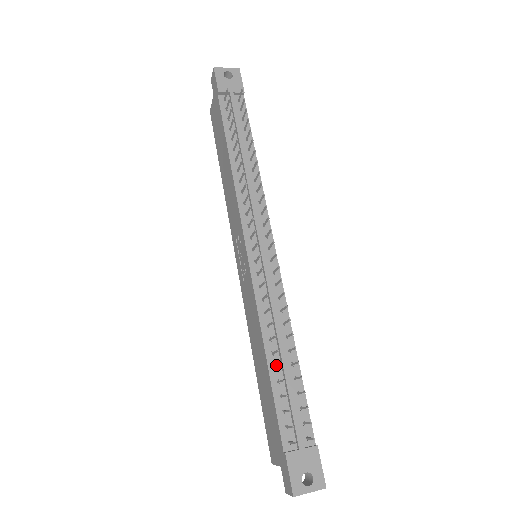
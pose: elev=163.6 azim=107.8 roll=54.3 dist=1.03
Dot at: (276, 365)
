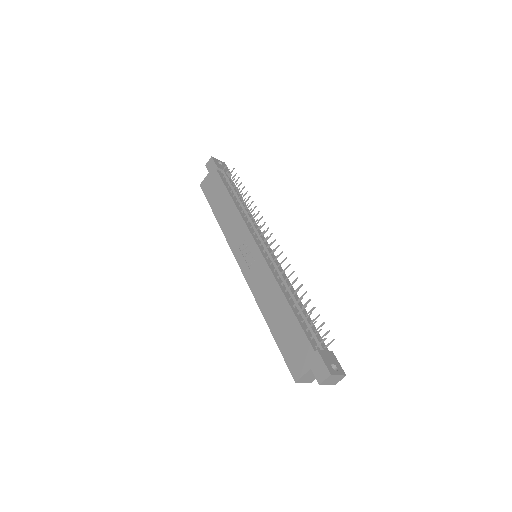
Dot at: (293, 305)
